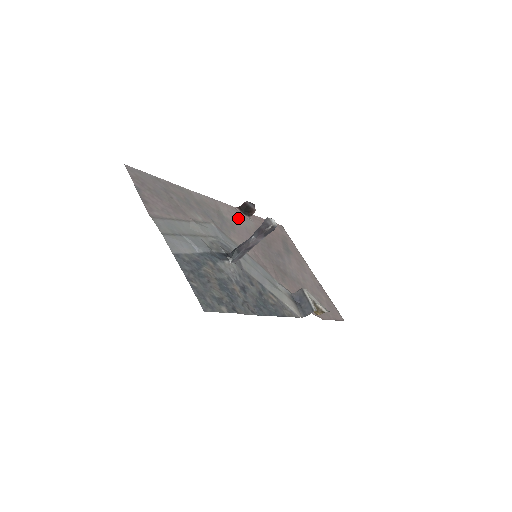
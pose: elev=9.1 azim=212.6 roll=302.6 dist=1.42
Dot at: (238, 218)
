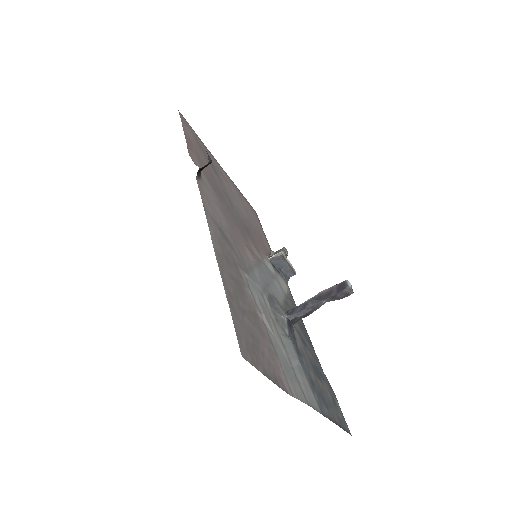
Dot at: (211, 199)
